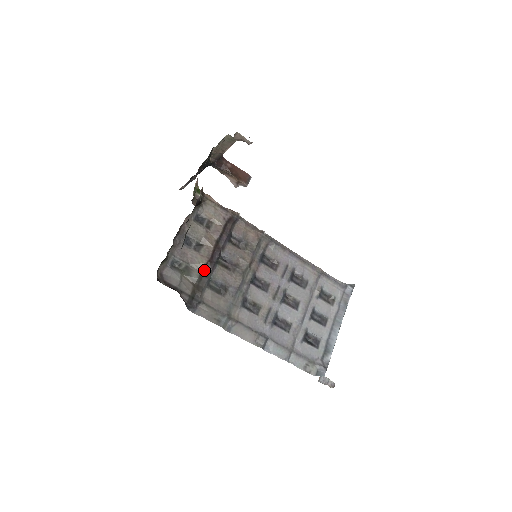
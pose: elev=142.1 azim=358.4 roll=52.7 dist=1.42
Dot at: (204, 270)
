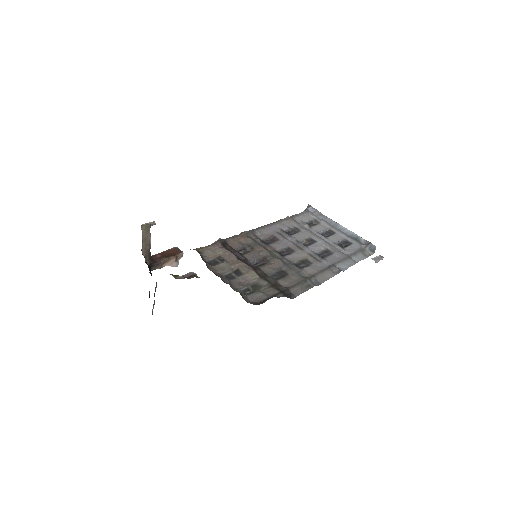
Dot at: (260, 276)
